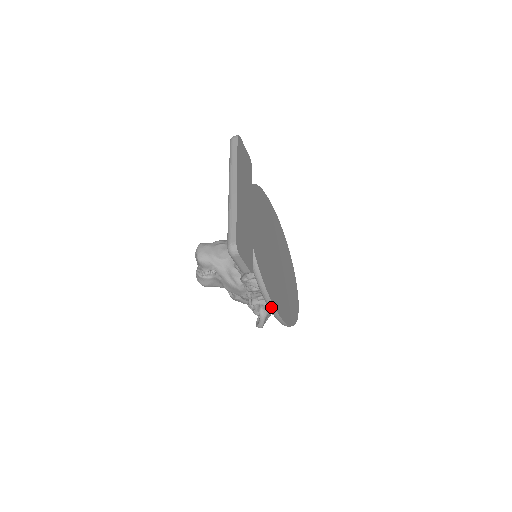
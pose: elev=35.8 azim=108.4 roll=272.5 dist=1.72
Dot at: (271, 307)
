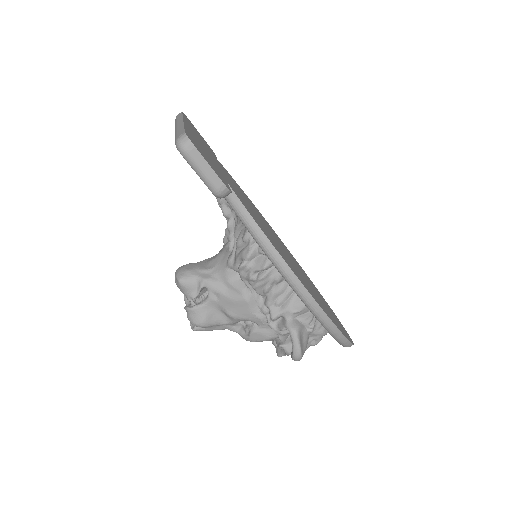
Dot at: (289, 275)
